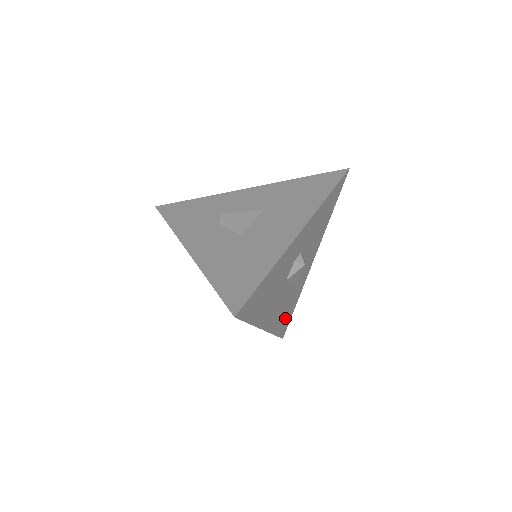
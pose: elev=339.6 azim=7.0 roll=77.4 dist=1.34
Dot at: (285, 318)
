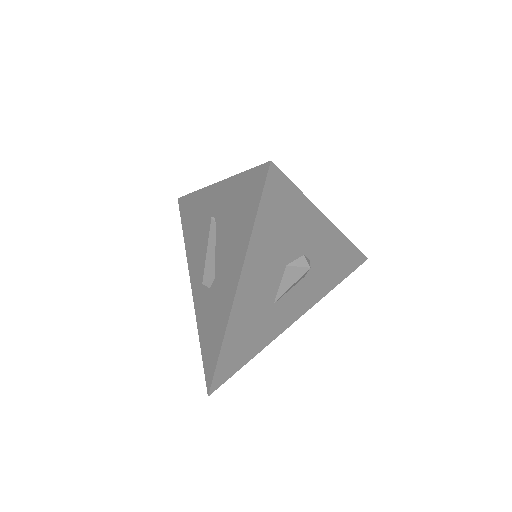
Dot at: (237, 351)
